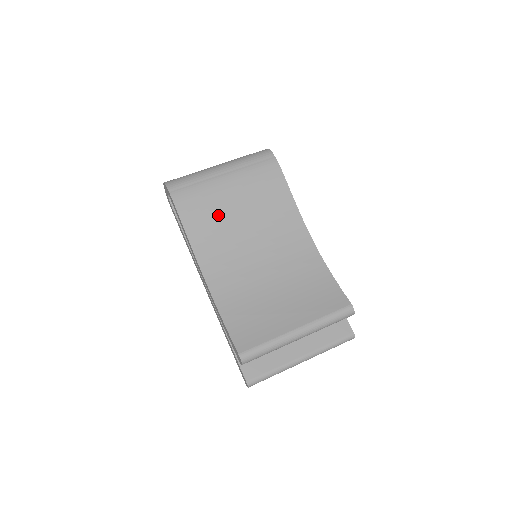
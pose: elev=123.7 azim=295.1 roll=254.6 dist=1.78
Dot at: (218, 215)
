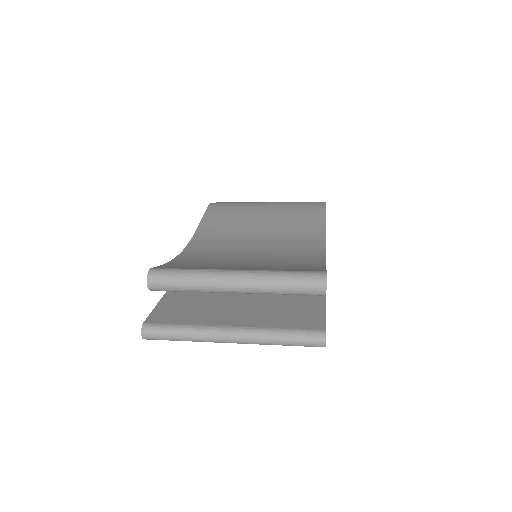
Dot at: (239, 219)
